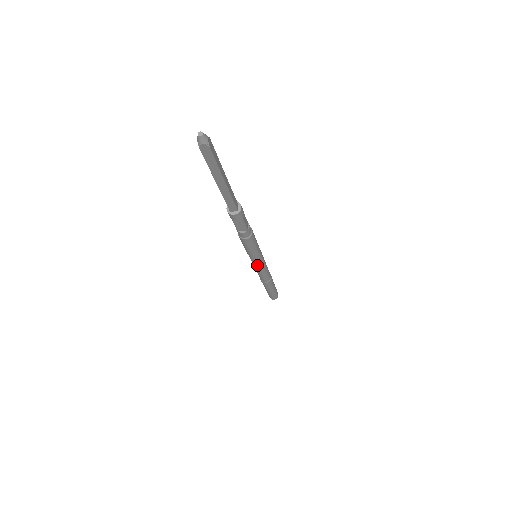
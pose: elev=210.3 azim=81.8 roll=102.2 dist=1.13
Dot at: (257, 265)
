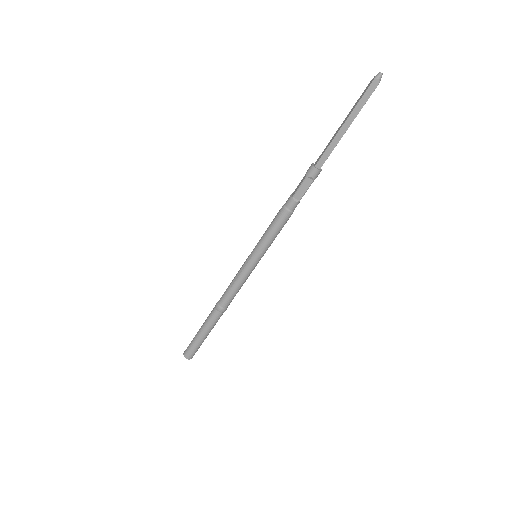
Dot at: (250, 266)
